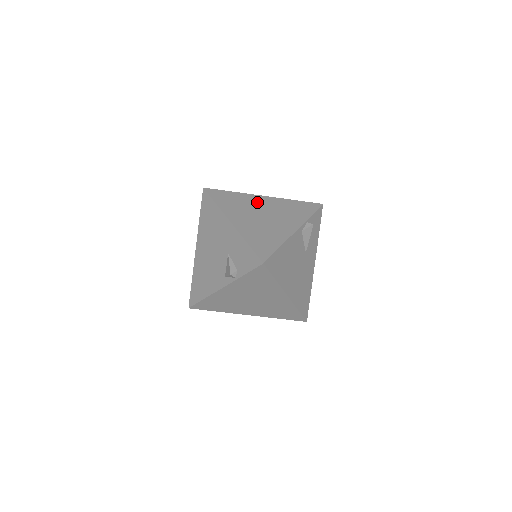
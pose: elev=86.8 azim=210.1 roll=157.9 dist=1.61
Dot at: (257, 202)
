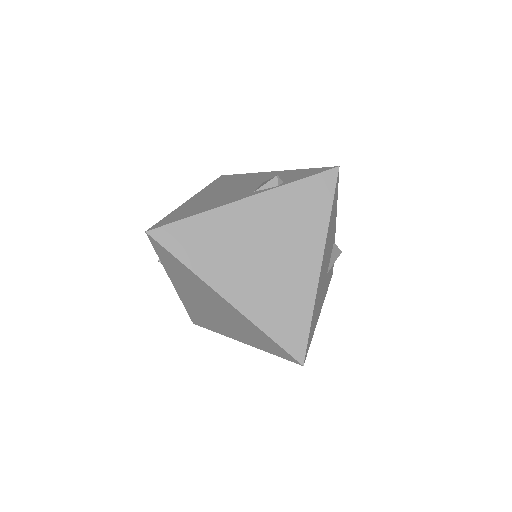
Dot at: occluded
